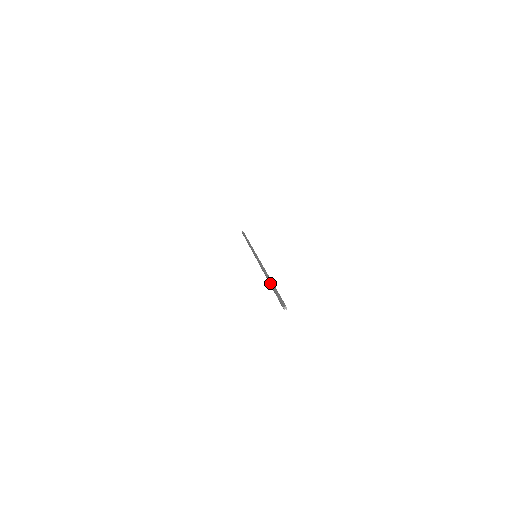
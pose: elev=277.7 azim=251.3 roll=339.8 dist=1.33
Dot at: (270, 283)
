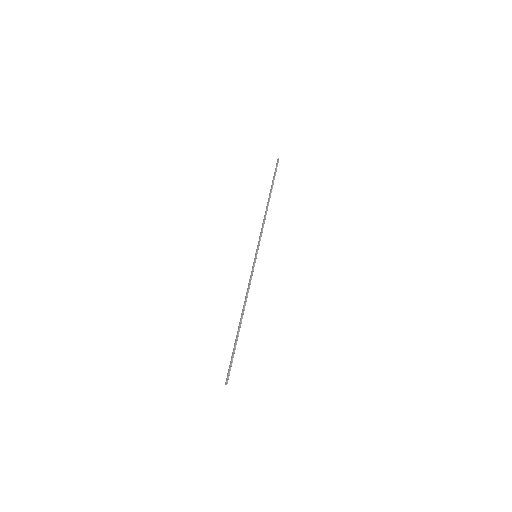
Dot at: (237, 336)
